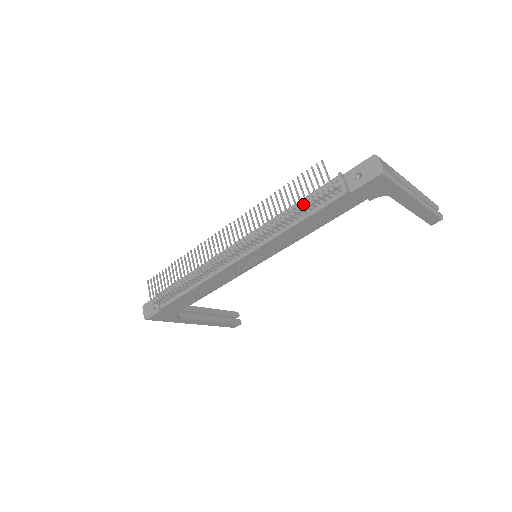
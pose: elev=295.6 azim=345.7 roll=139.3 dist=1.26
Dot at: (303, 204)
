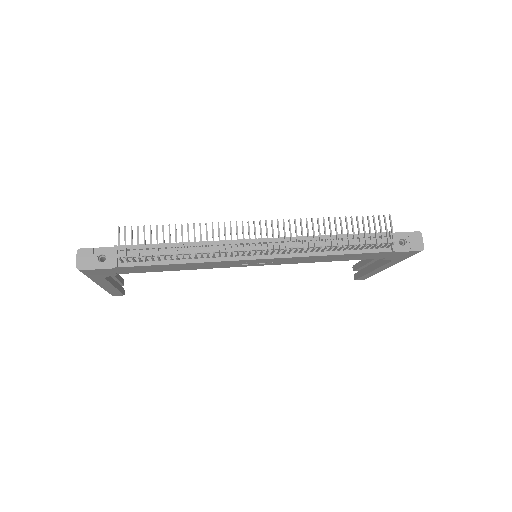
Dot at: occluded
